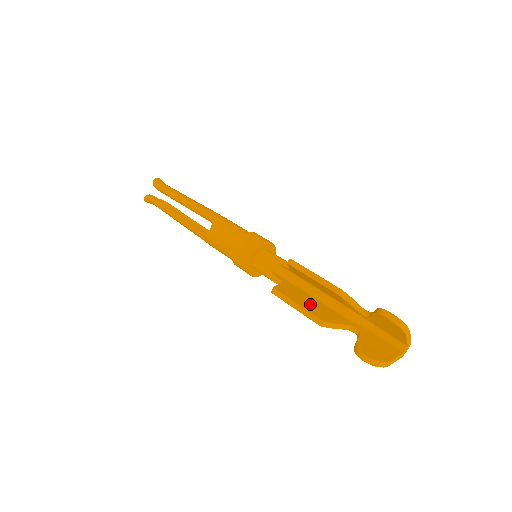
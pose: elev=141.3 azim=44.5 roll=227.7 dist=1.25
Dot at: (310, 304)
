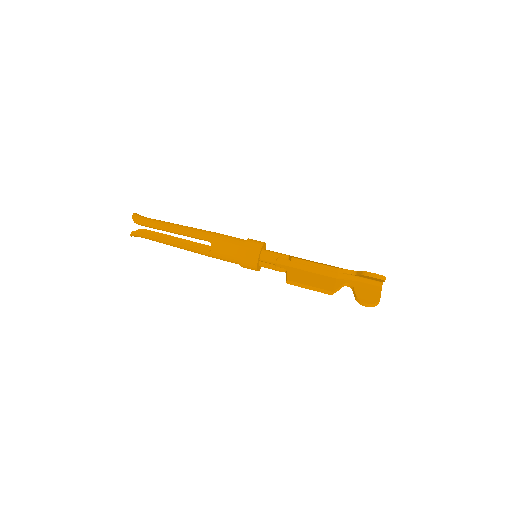
Dot at: (315, 280)
